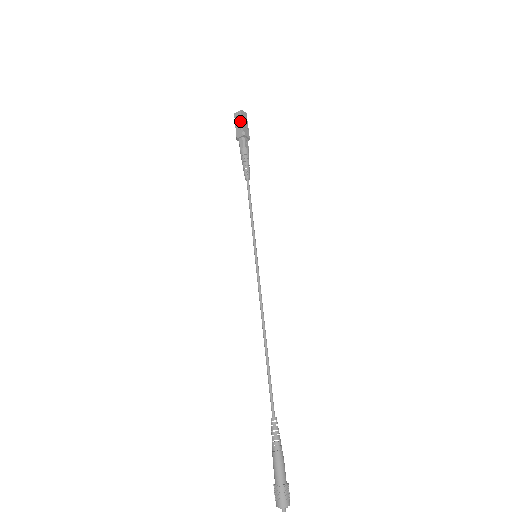
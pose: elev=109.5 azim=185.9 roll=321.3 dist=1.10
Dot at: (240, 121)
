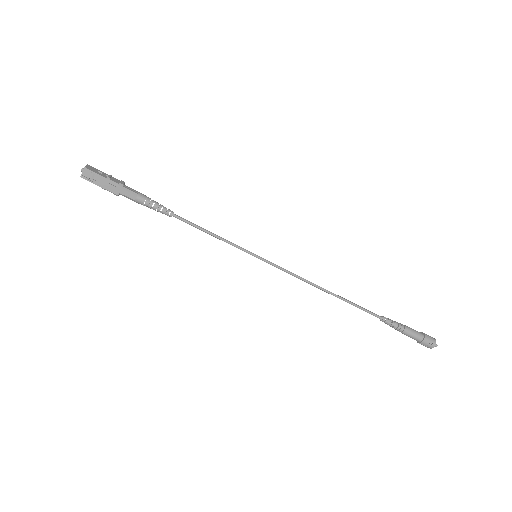
Dot at: (100, 178)
